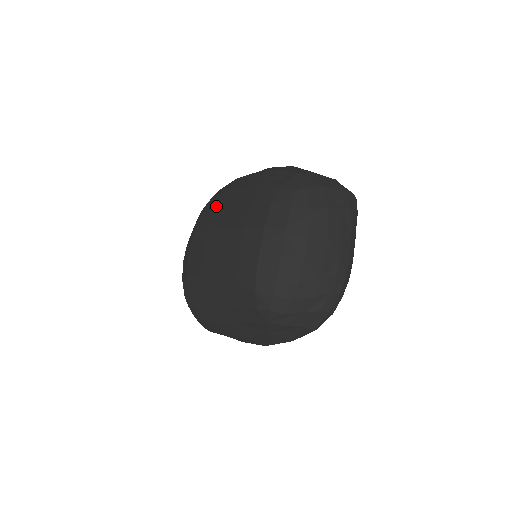
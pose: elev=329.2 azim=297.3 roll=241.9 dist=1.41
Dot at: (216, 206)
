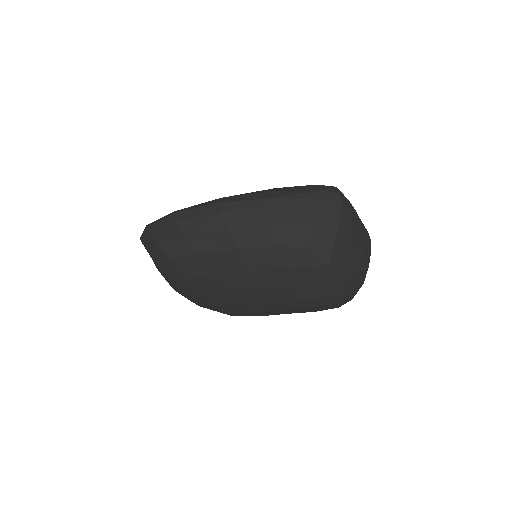
Dot at: (218, 289)
